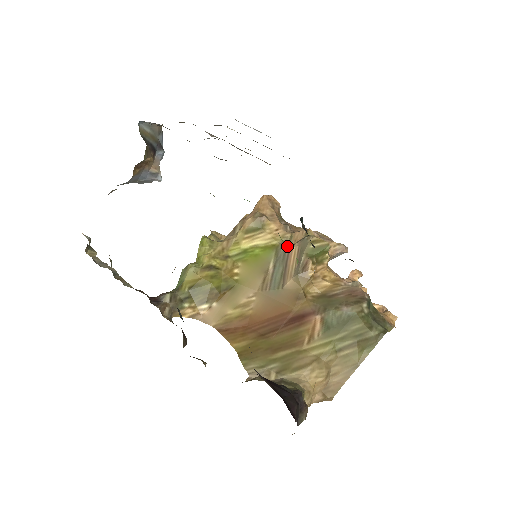
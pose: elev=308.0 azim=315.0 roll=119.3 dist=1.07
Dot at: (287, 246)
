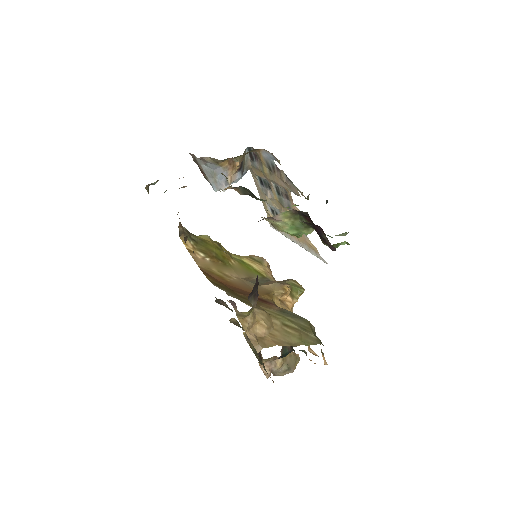
Dot at: occluded
